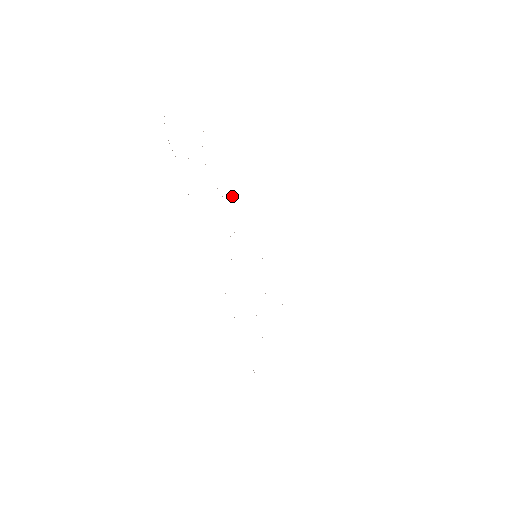
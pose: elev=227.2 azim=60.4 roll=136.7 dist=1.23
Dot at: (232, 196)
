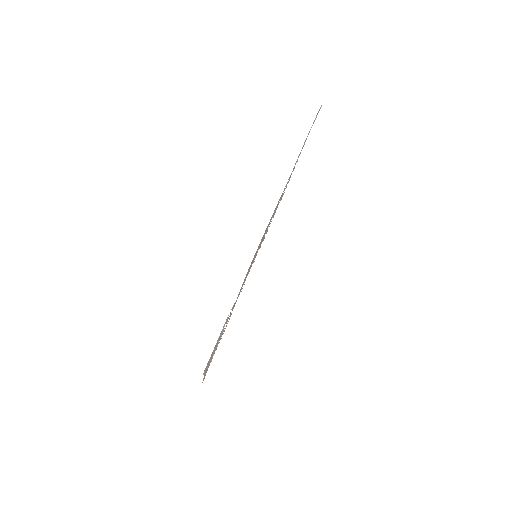
Dot at: occluded
